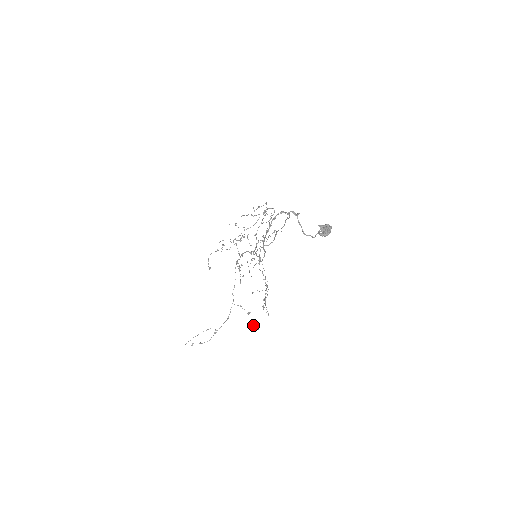
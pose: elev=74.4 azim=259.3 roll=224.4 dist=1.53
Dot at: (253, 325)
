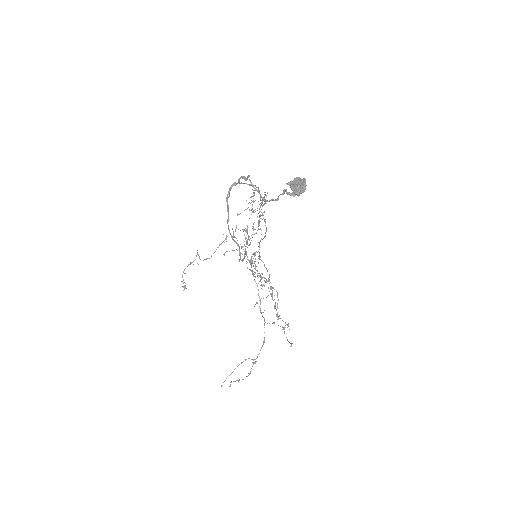
Dot at: (289, 342)
